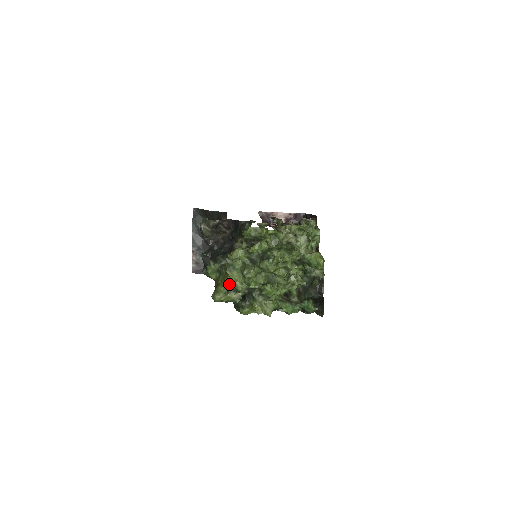
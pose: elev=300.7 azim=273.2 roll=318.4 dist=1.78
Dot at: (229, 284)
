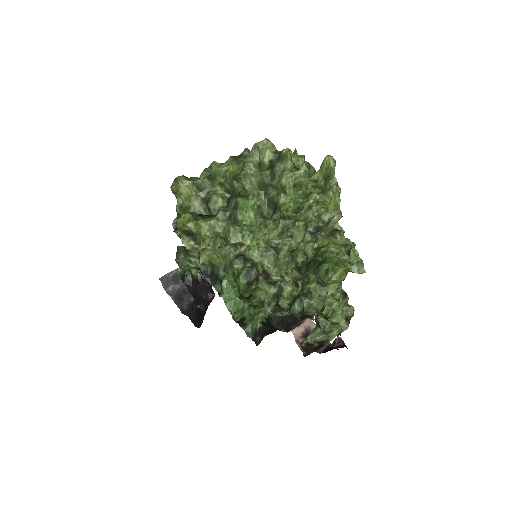
Dot at: (215, 167)
